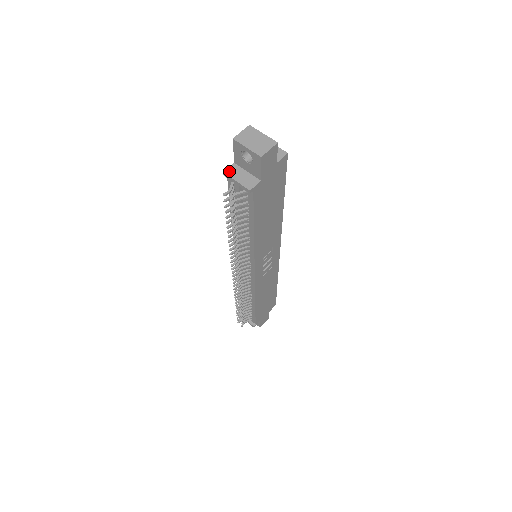
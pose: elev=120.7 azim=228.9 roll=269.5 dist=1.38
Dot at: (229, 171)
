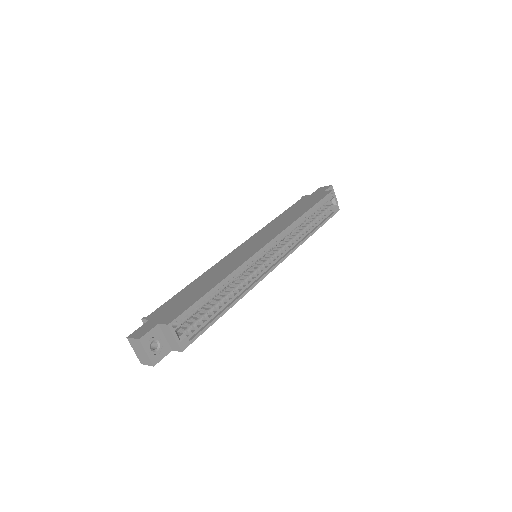
Dot at: (145, 322)
